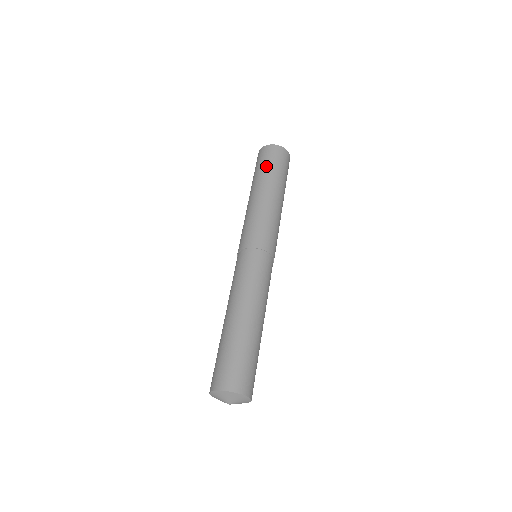
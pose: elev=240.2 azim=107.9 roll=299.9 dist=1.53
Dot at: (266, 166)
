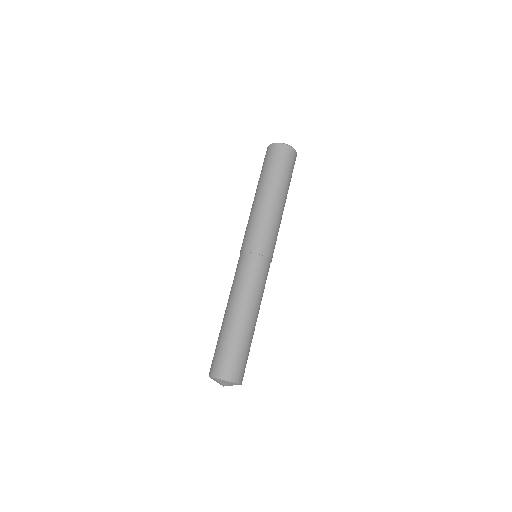
Dot at: (275, 168)
